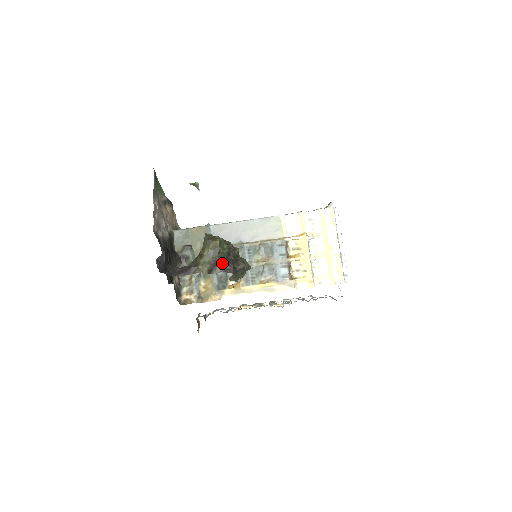
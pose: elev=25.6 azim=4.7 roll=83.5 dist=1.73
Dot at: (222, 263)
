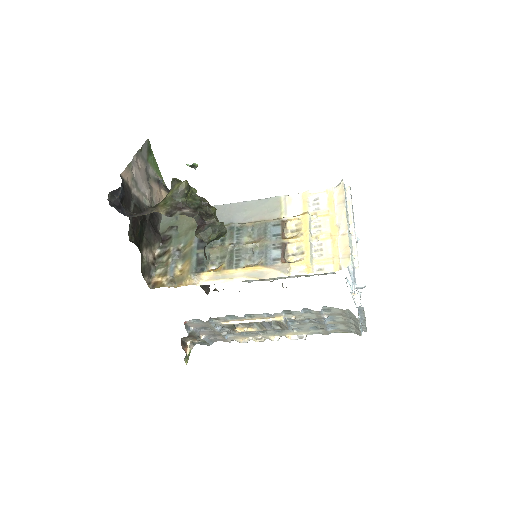
Dot at: (186, 209)
